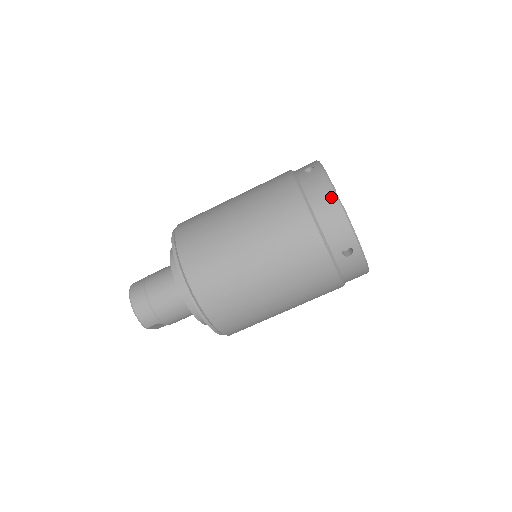
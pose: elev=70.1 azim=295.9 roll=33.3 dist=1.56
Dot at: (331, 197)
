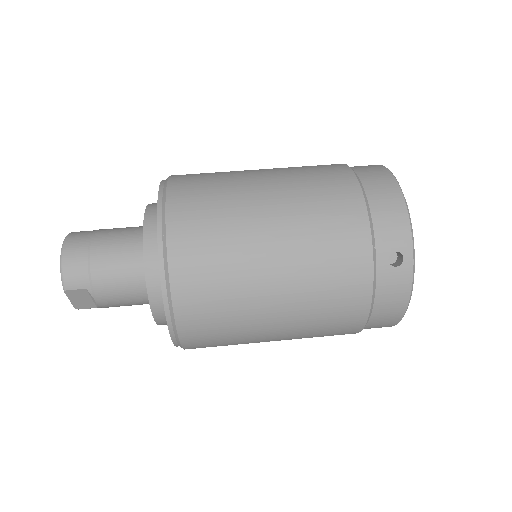
Dot at: (392, 185)
